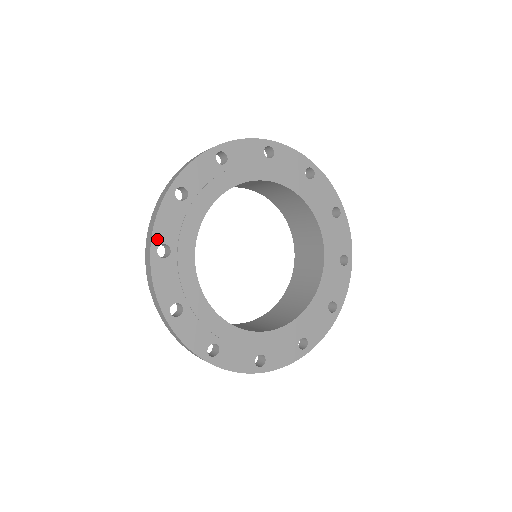
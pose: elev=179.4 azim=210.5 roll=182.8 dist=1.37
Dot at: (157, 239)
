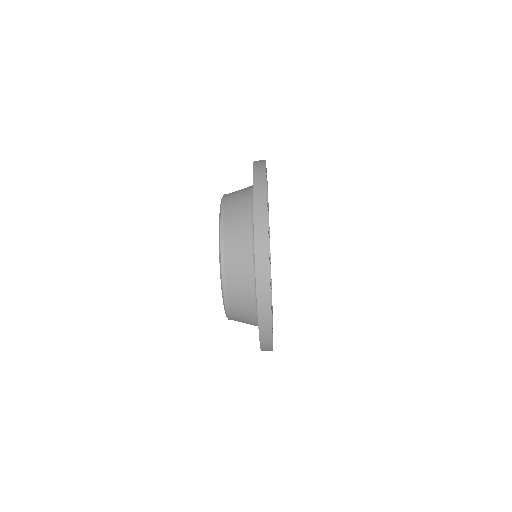
Dot at: occluded
